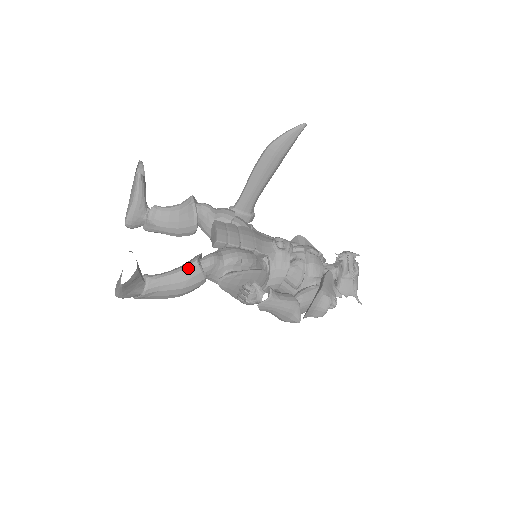
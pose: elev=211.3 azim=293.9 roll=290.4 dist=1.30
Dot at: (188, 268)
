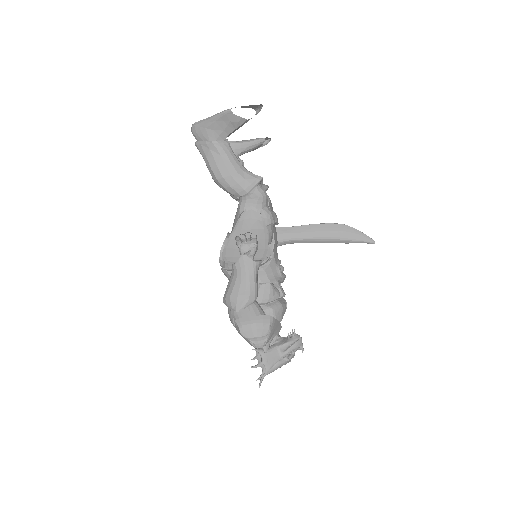
Dot at: (252, 173)
